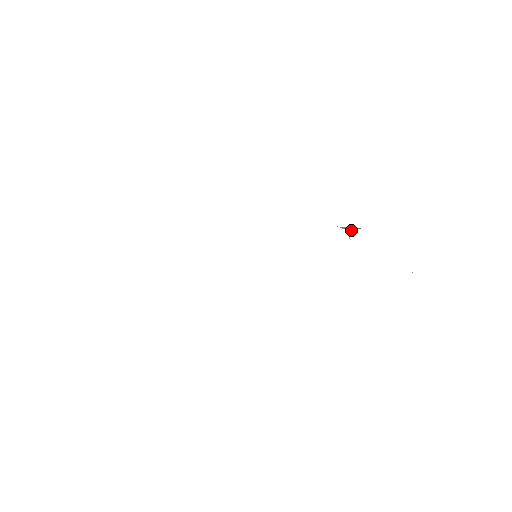
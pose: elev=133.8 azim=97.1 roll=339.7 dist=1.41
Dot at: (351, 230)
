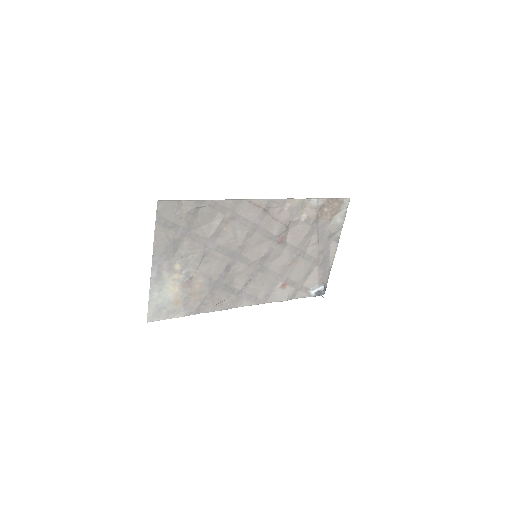
Dot at: (320, 293)
